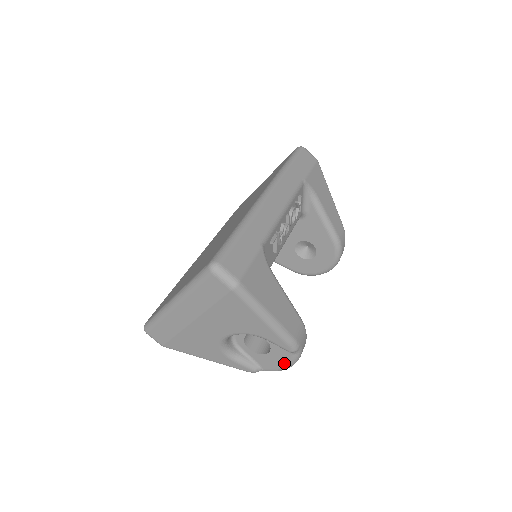
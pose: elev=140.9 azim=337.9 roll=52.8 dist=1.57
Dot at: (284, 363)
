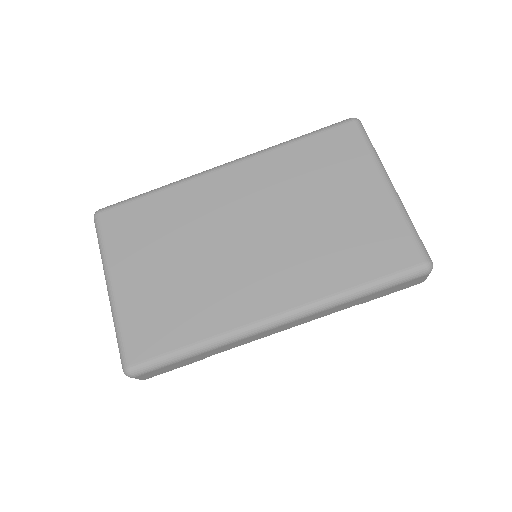
Dot at: occluded
